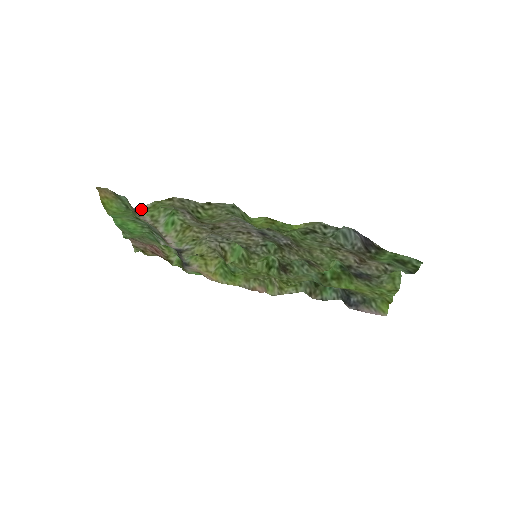
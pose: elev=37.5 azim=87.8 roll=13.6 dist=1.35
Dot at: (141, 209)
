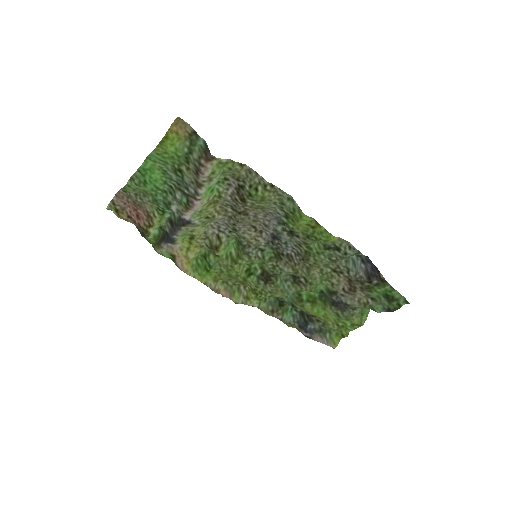
Dot at: (217, 160)
